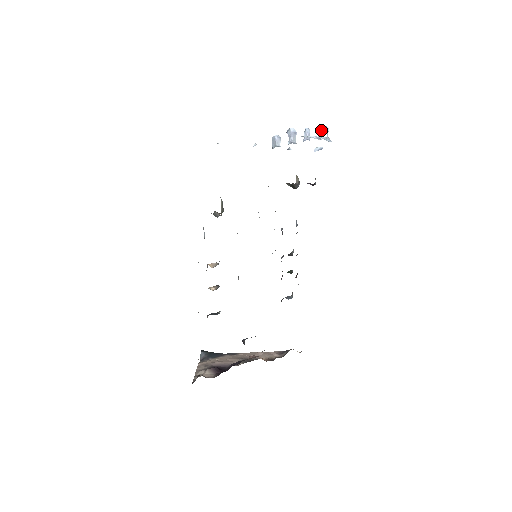
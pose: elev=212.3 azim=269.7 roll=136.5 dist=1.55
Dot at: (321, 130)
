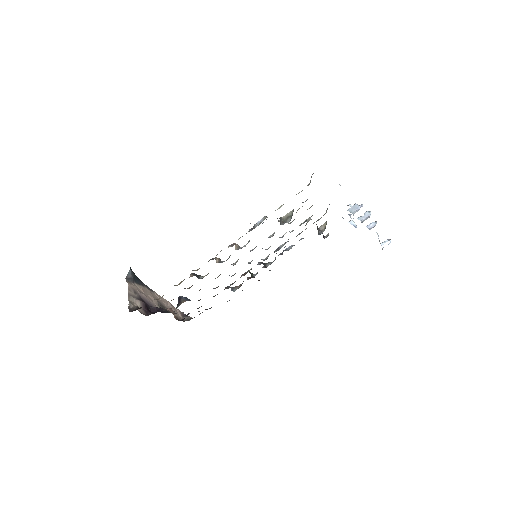
Dot at: (387, 239)
